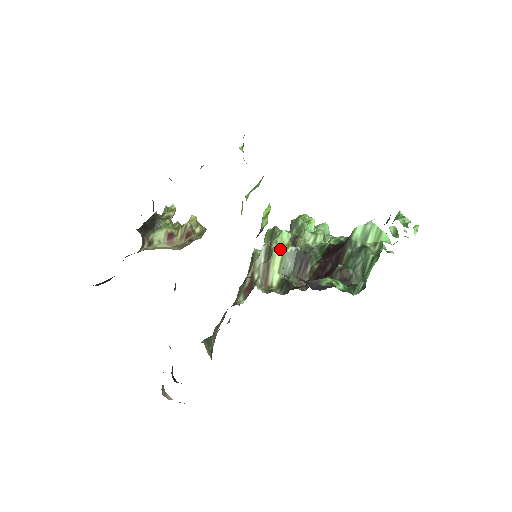
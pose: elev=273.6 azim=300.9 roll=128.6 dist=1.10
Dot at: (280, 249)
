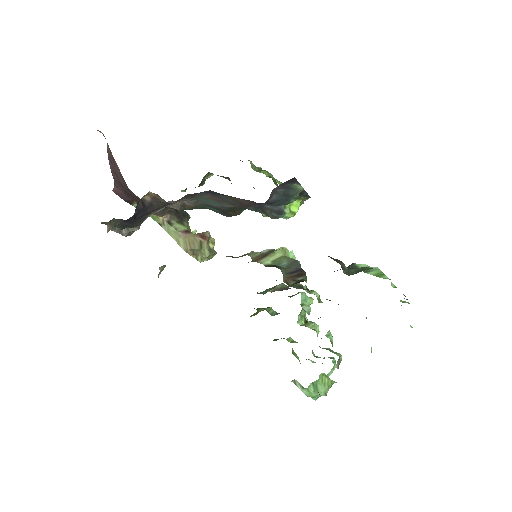
Dot at: (283, 252)
